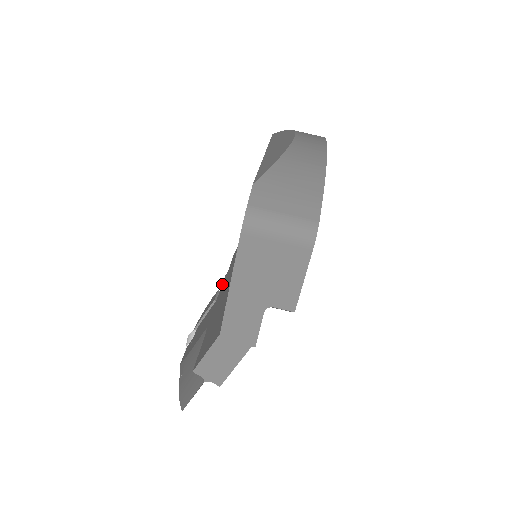
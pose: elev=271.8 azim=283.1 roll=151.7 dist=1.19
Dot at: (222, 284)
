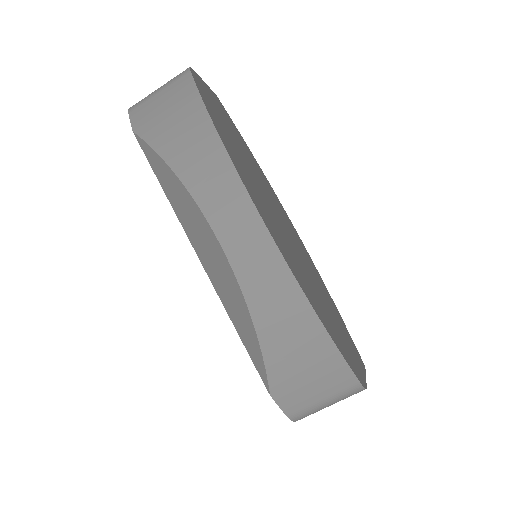
Dot at: occluded
